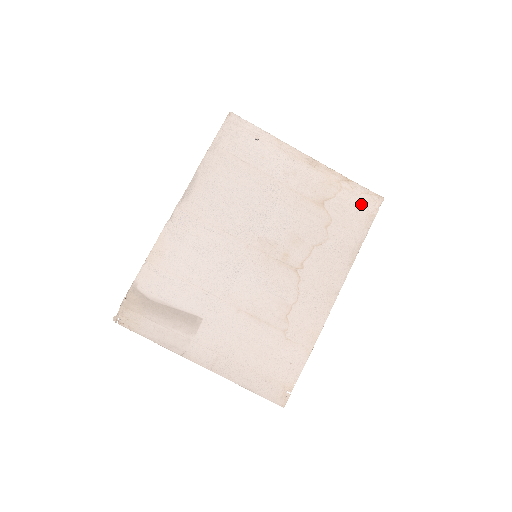
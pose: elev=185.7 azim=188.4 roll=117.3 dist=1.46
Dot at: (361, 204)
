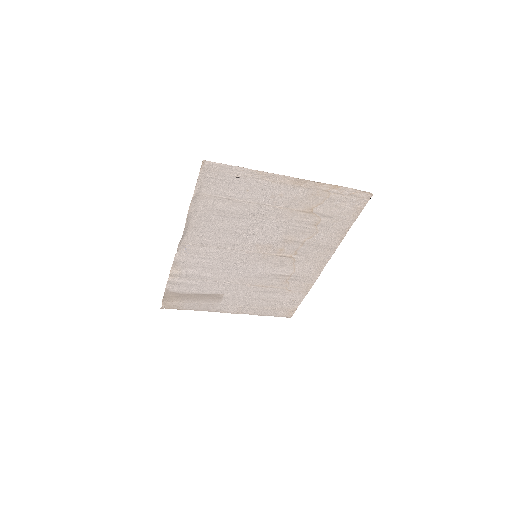
Dot at: (350, 202)
